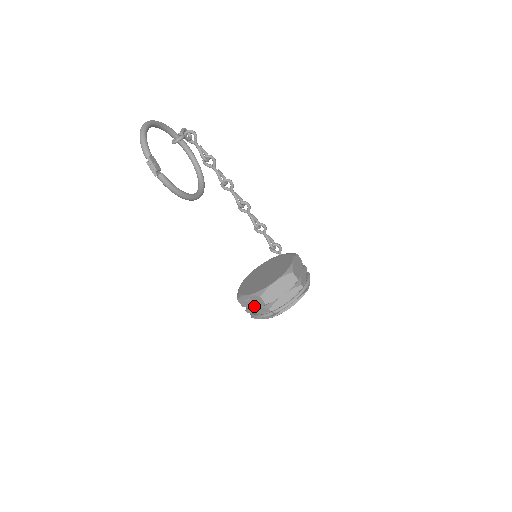
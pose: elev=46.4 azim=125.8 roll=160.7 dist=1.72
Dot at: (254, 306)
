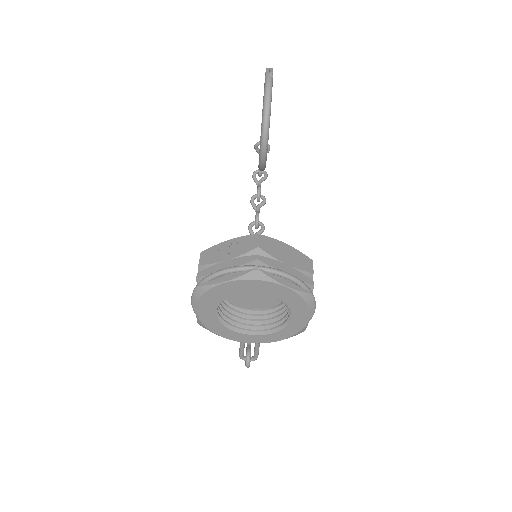
Dot at: (228, 257)
